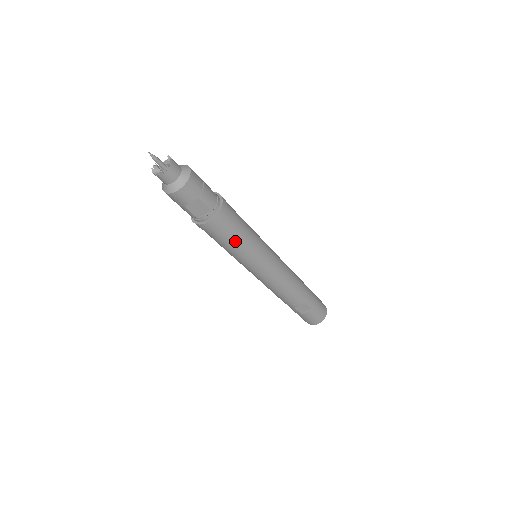
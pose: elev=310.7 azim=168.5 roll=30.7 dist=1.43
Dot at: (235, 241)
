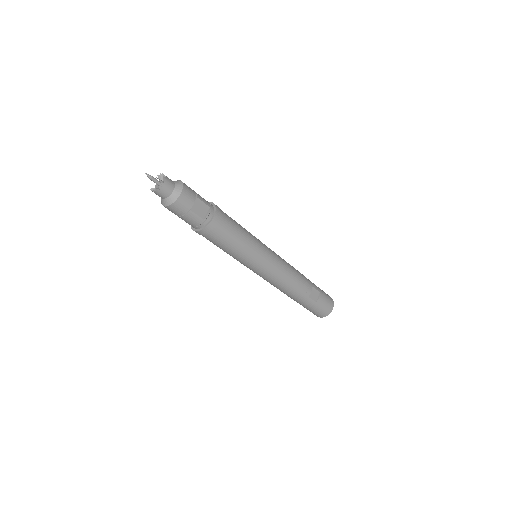
Dot at: (238, 233)
